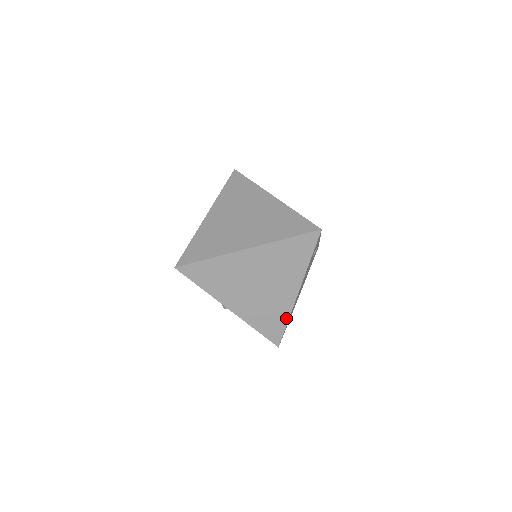
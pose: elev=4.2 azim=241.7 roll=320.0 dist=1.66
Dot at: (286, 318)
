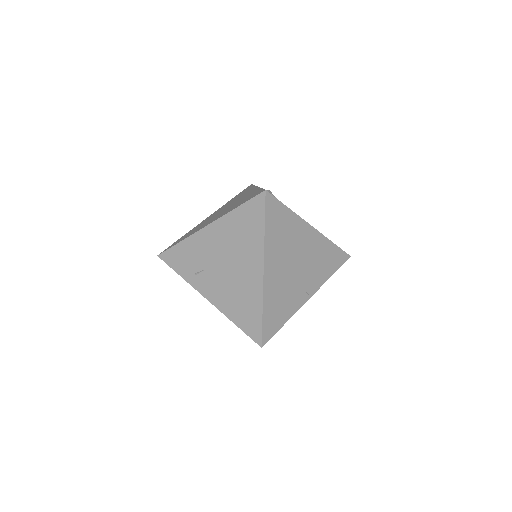
Dot at: occluded
